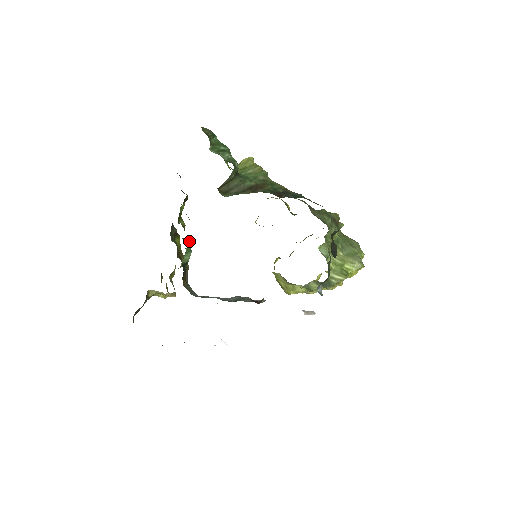
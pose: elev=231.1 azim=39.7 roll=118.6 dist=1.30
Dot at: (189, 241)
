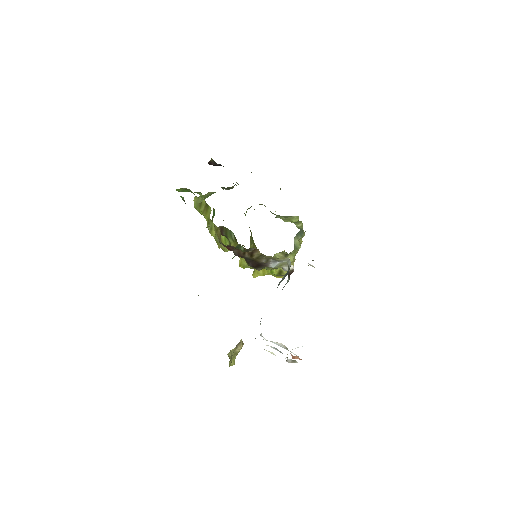
Dot at: occluded
